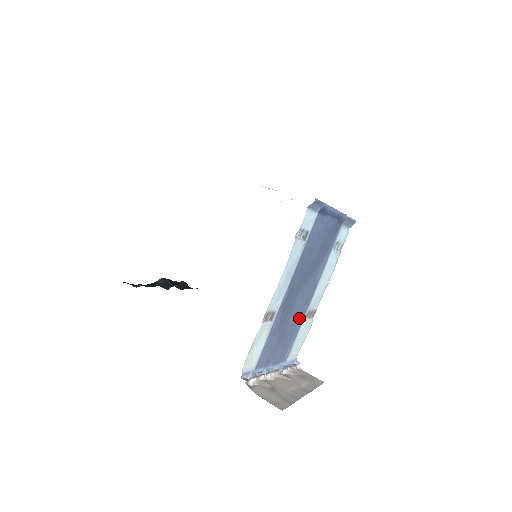
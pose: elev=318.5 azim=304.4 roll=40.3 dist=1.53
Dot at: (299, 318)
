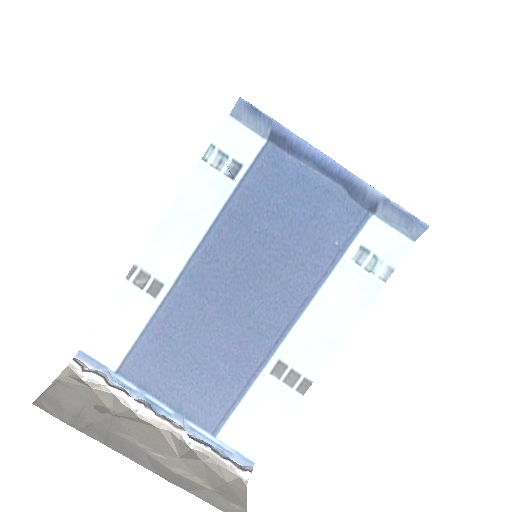
Dot at: (248, 357)
